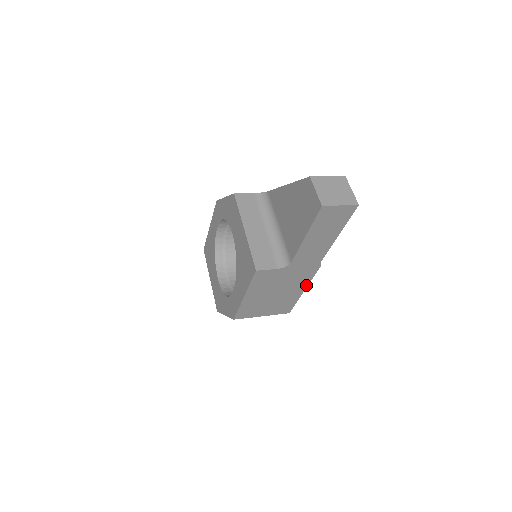
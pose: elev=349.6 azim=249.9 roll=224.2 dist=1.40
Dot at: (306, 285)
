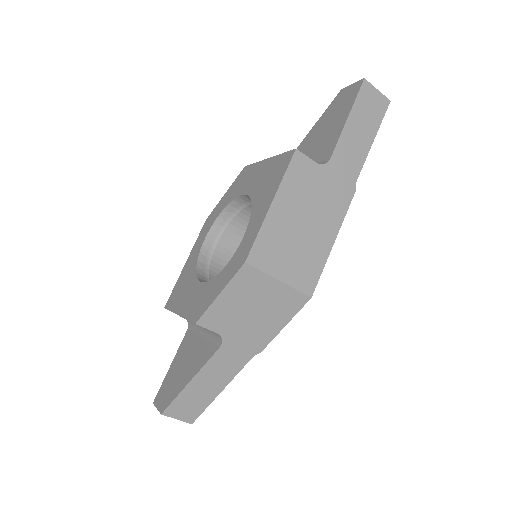
Dot at: (337, 228)
